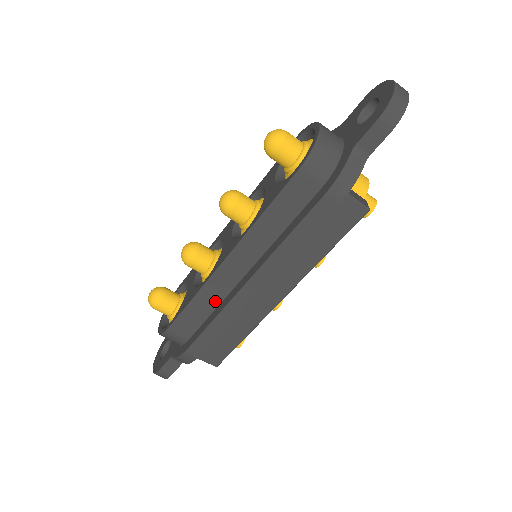
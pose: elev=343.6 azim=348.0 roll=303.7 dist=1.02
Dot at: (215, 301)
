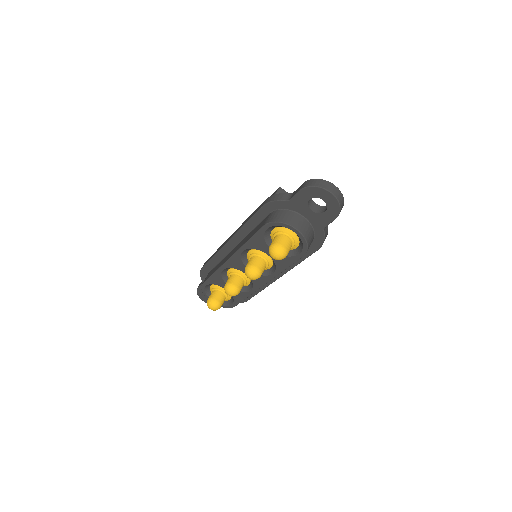
Dot at: occluded
